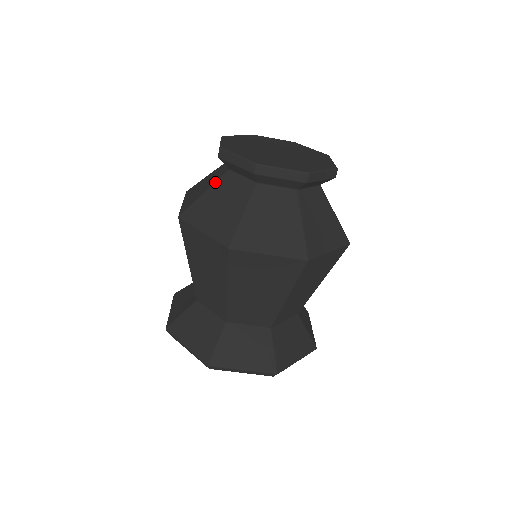
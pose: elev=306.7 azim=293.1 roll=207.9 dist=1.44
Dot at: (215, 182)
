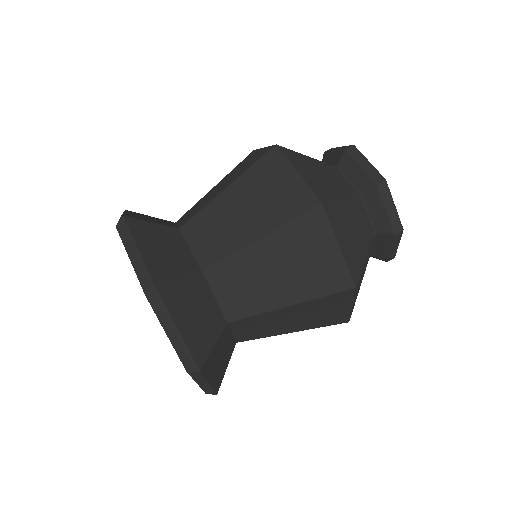
Dot at: occluded
